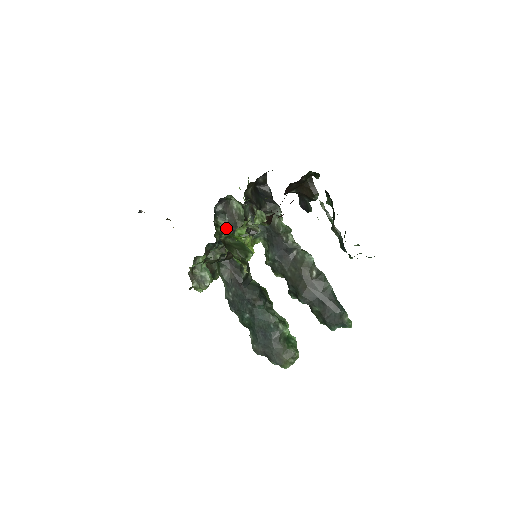
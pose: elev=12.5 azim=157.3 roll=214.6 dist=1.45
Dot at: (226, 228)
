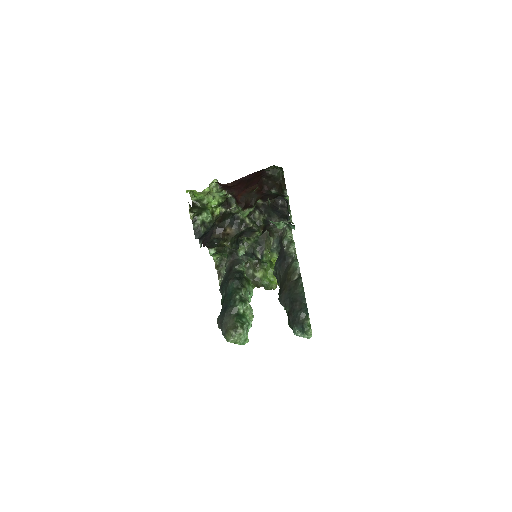
Dot at: (256, 243)
